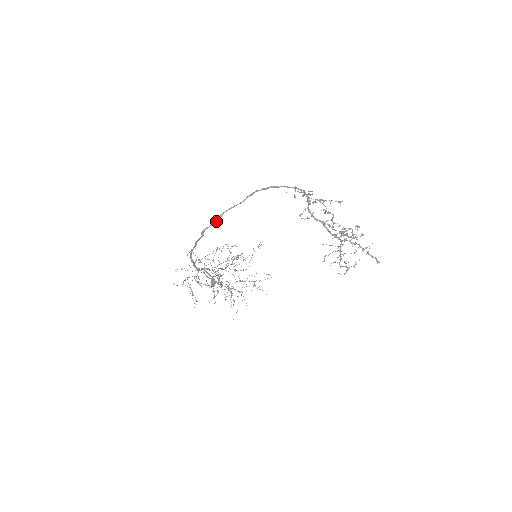
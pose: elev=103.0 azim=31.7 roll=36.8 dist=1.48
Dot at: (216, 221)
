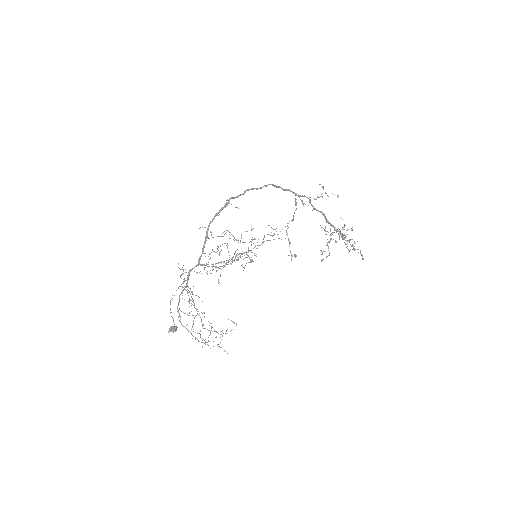
Dot at: (241, 194)
